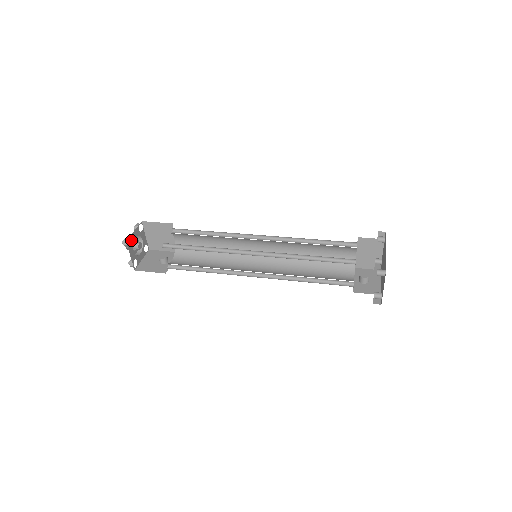
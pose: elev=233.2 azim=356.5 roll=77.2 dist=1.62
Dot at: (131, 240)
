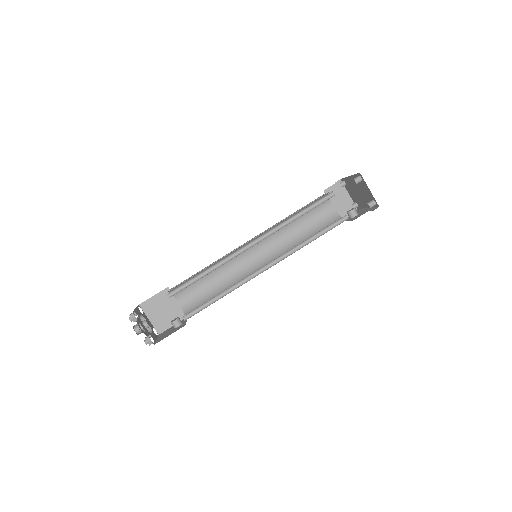
Dot at: (137, 321)
